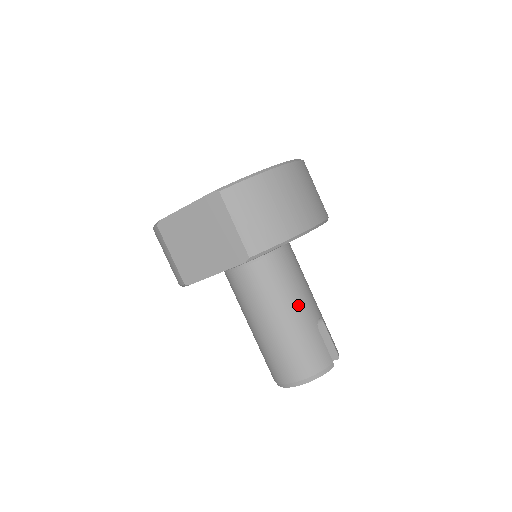
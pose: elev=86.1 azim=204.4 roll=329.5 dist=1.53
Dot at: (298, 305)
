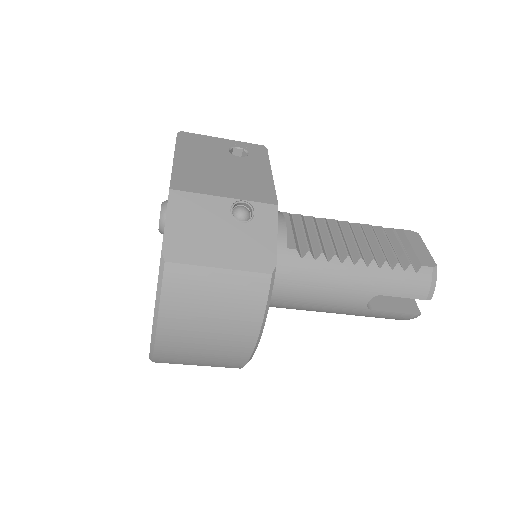
Dot at: (328, 311)
